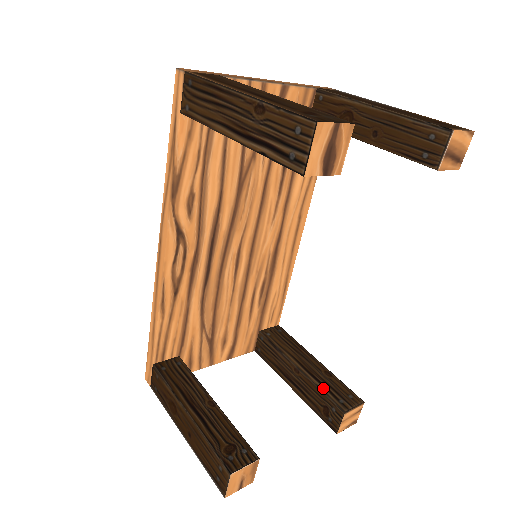
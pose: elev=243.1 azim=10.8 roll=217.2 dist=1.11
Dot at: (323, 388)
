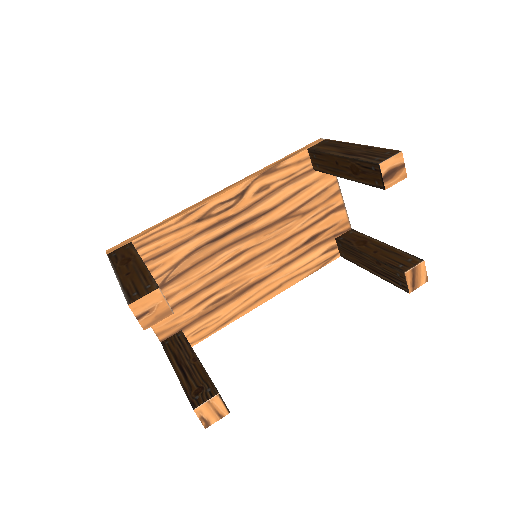
Dot at: occluded
